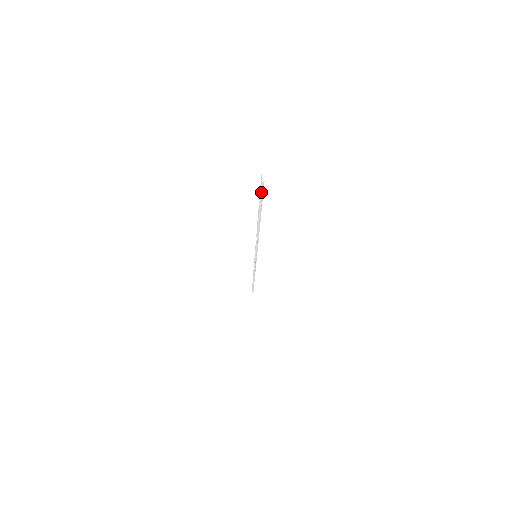
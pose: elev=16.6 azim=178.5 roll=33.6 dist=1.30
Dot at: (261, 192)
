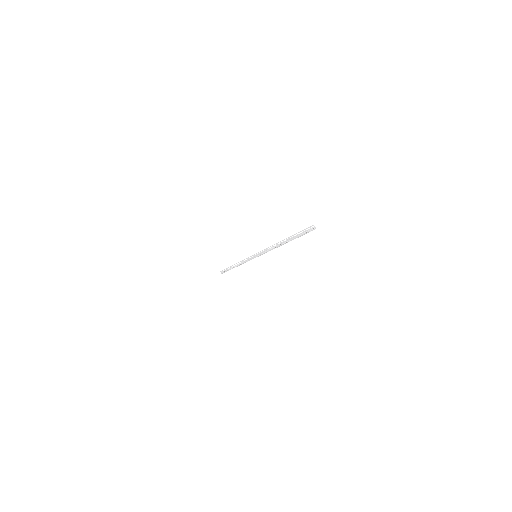
Dot at: occluded
